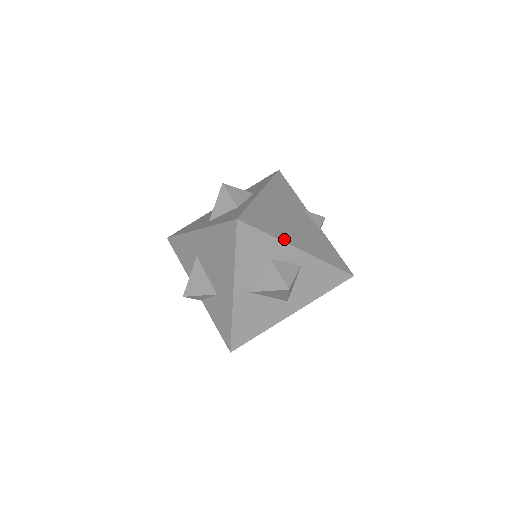
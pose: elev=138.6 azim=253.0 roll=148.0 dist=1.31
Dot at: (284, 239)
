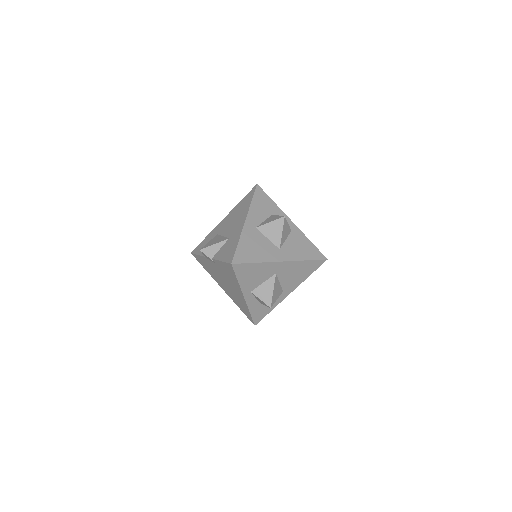
Dot at: (282, 212)
